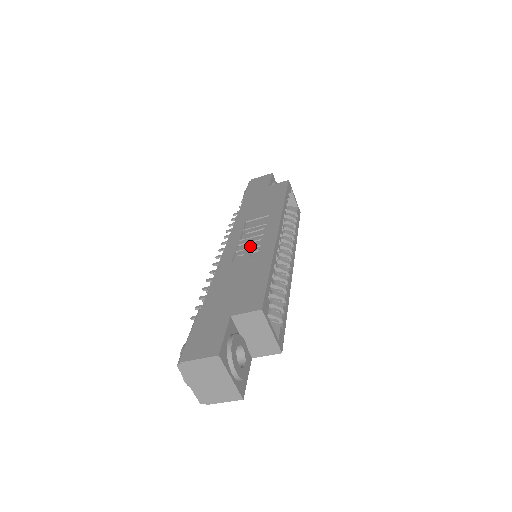
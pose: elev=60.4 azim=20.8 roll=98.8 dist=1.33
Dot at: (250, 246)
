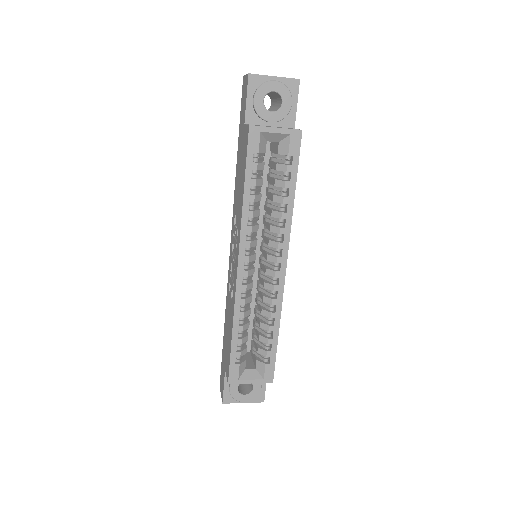
Dot at: (232, 277)
